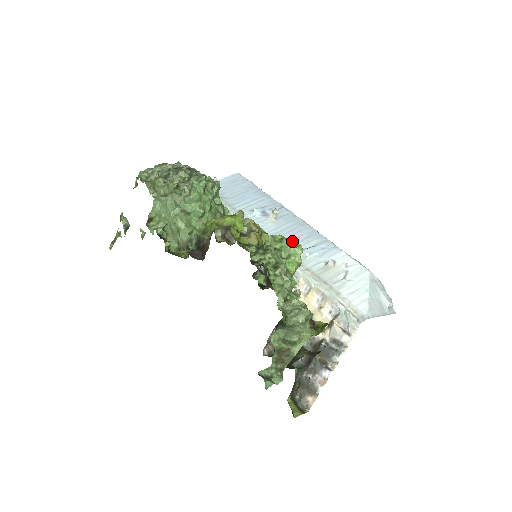
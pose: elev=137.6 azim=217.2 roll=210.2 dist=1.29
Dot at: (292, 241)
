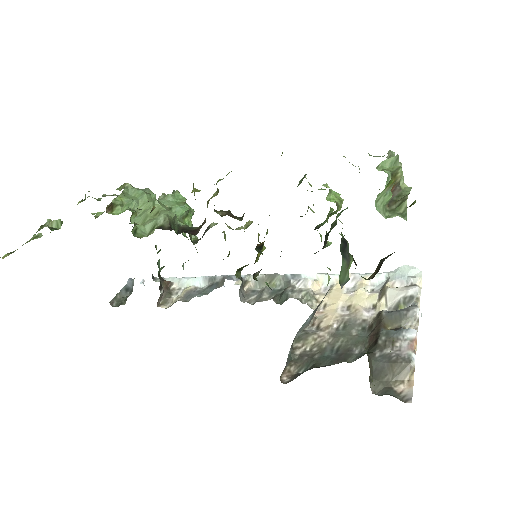
Dot at: occluded
